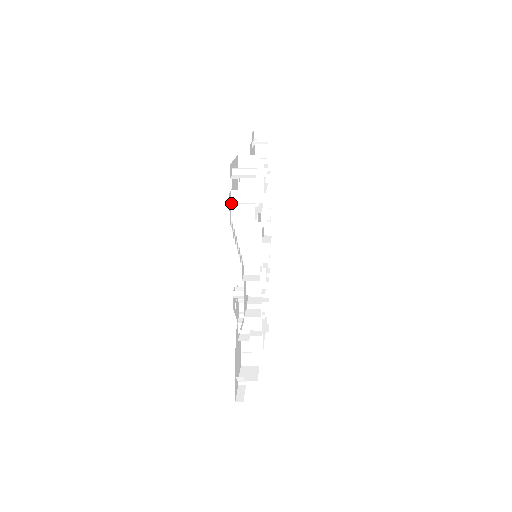
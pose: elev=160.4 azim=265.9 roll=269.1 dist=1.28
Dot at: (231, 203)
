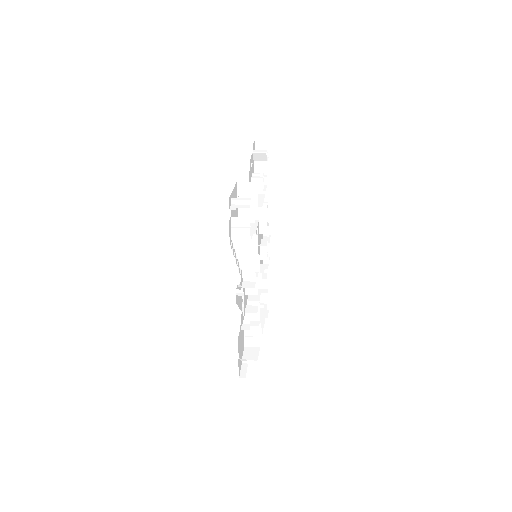
Dot at: (231, 227)
